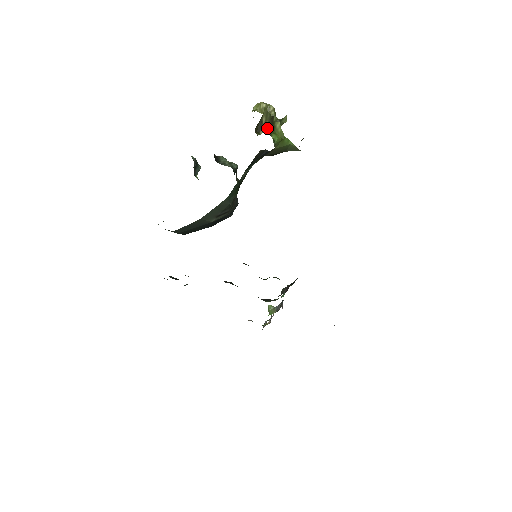
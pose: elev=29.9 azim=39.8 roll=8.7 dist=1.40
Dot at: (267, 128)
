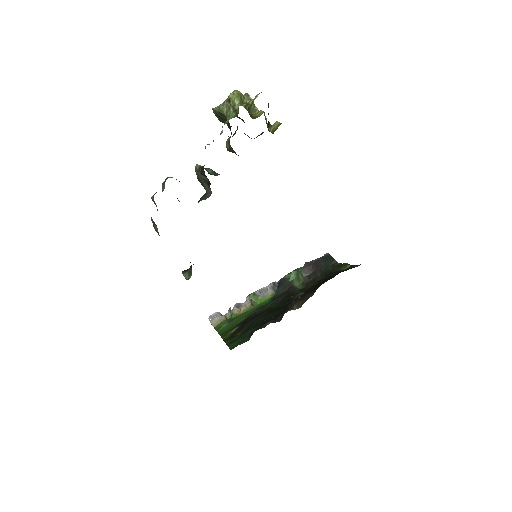
Dot at: (269, 123)
